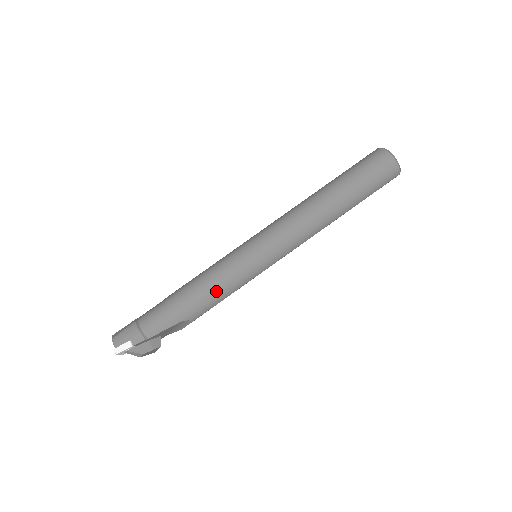
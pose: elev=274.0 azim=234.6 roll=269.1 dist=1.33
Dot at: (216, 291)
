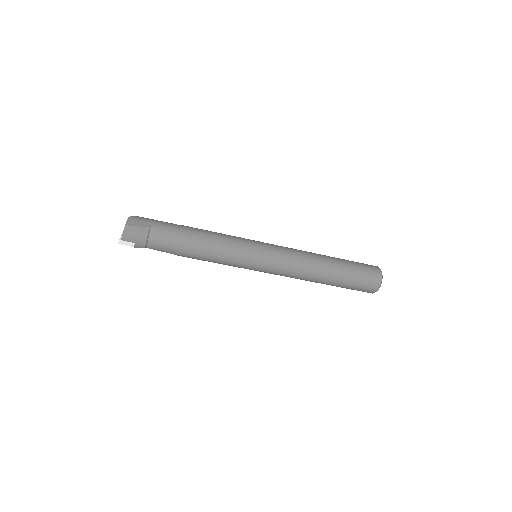
Dot at: (214, 261)
